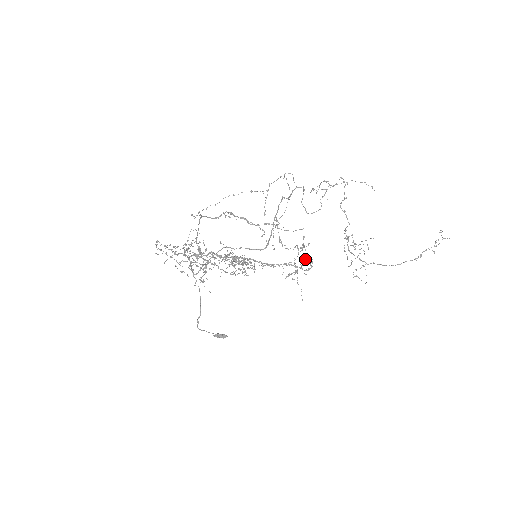
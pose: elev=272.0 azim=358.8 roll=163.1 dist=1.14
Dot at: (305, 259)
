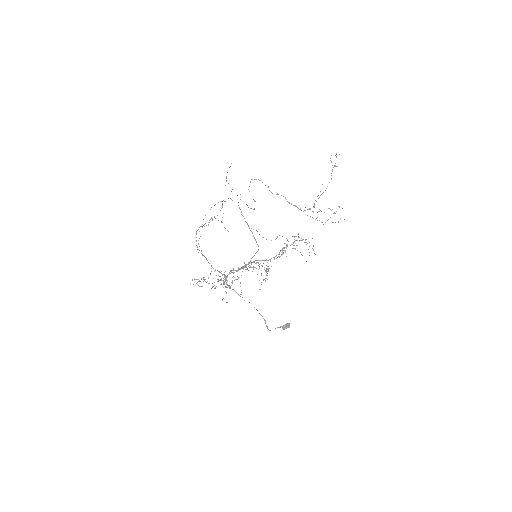
Dot at: (306, 244)
